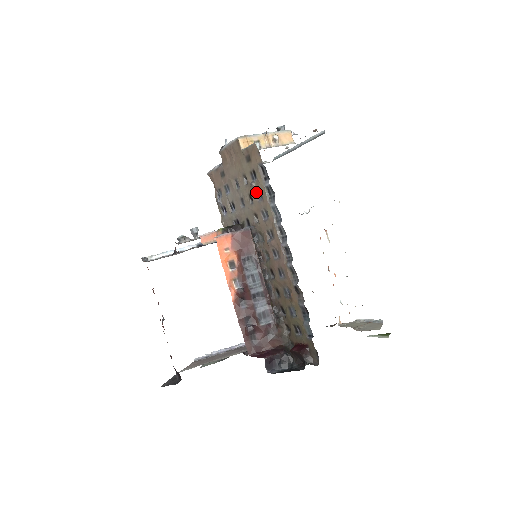
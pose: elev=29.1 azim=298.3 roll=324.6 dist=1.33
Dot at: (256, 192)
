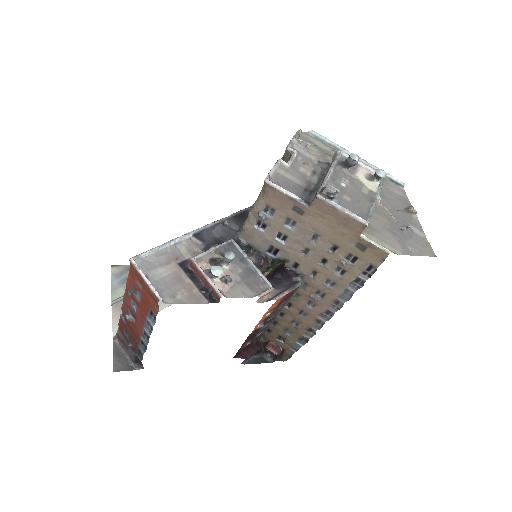
Dot at: (338, 267)
